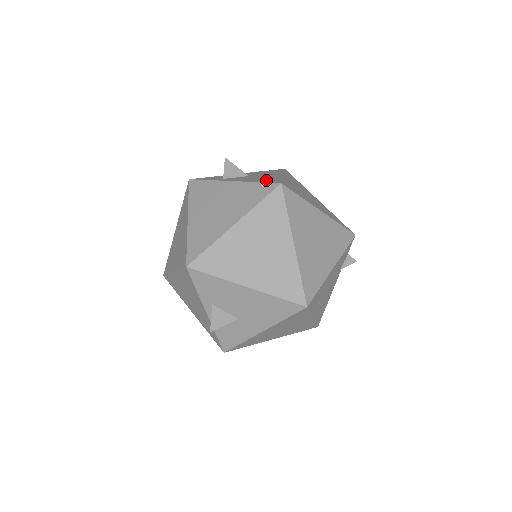
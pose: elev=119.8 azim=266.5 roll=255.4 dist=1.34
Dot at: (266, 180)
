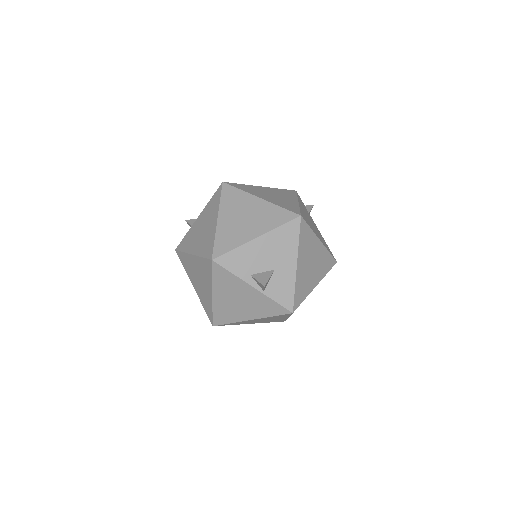
Dot at: occluded
